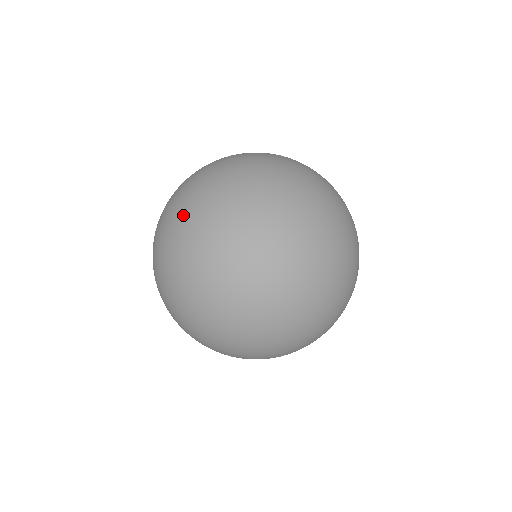
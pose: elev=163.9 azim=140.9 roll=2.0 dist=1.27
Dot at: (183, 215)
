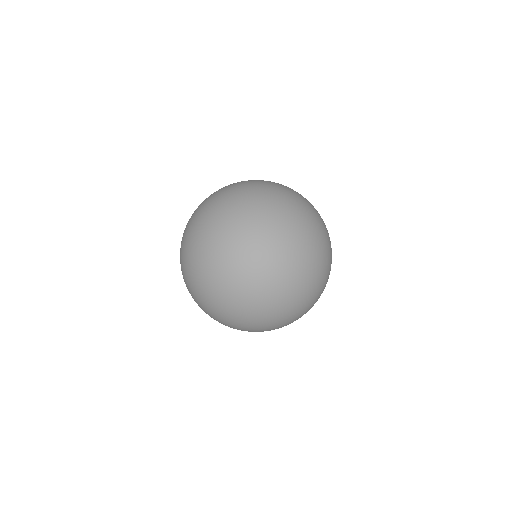
Dot at: (198, 225)
